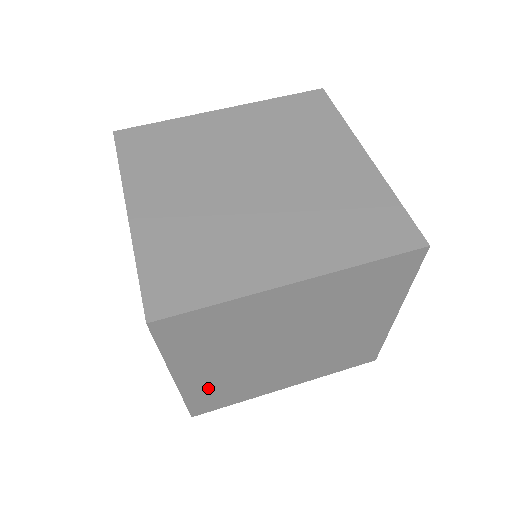
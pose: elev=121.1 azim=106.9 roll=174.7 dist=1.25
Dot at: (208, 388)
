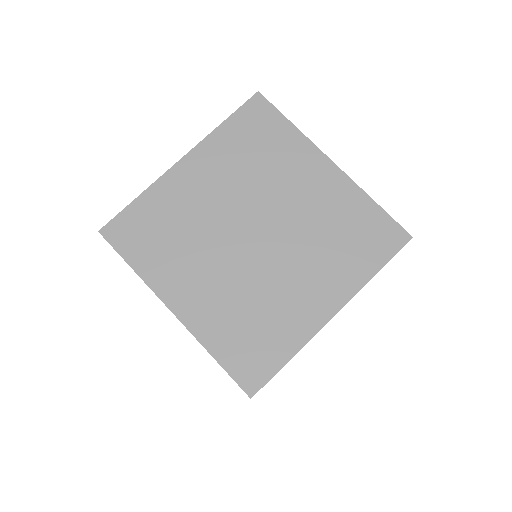
Dot at: occluded
